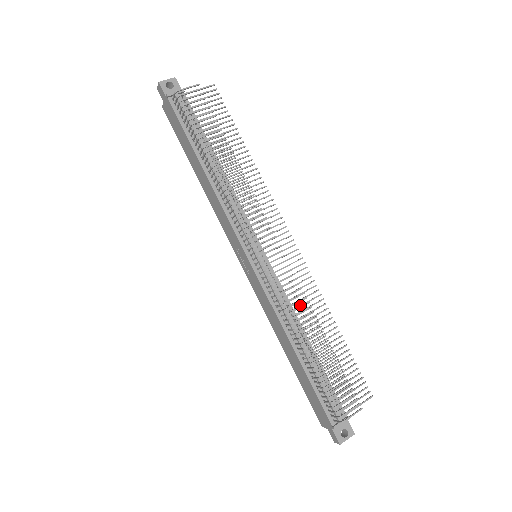
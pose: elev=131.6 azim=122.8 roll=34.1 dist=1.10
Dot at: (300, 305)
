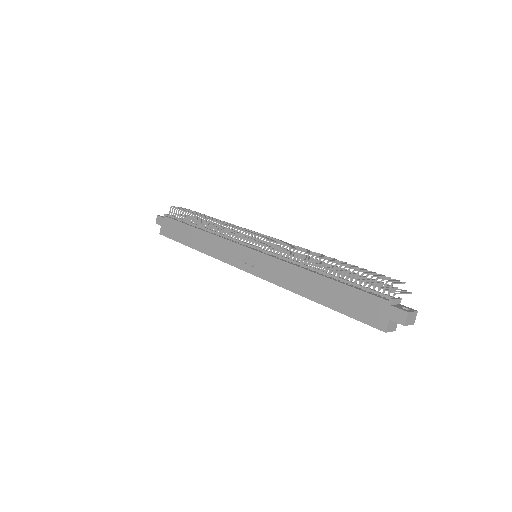
Dot at: occluded
